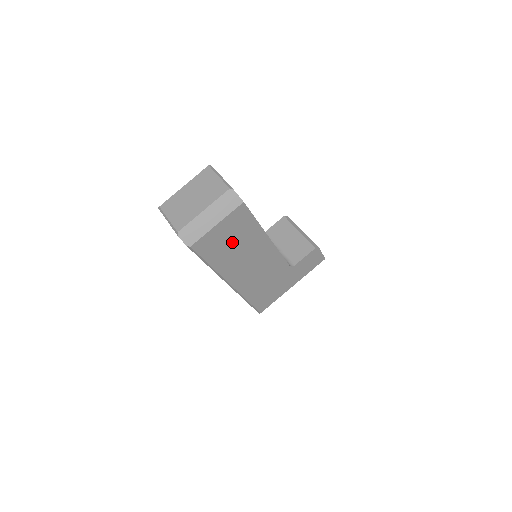
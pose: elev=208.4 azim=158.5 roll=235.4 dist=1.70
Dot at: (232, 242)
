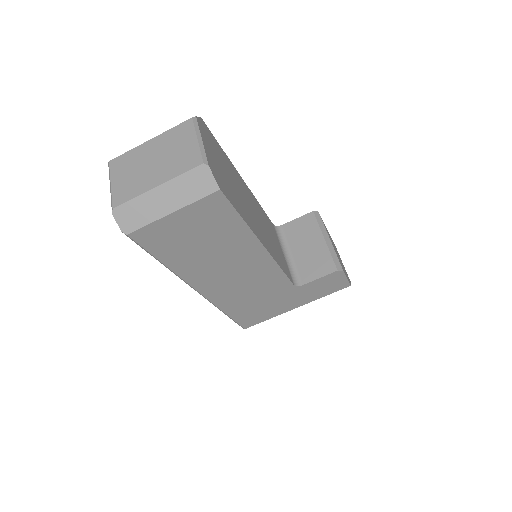
Dot at: (200, 240)
